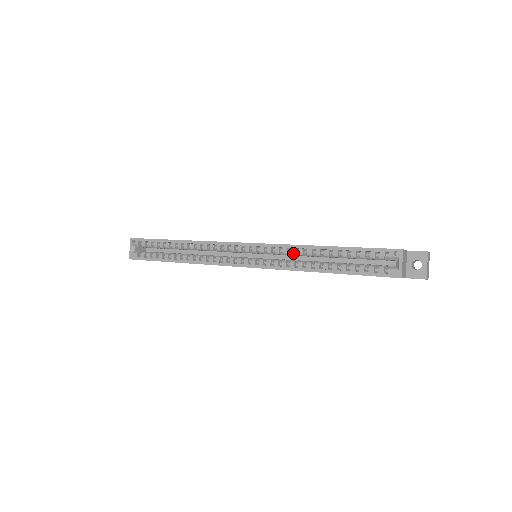
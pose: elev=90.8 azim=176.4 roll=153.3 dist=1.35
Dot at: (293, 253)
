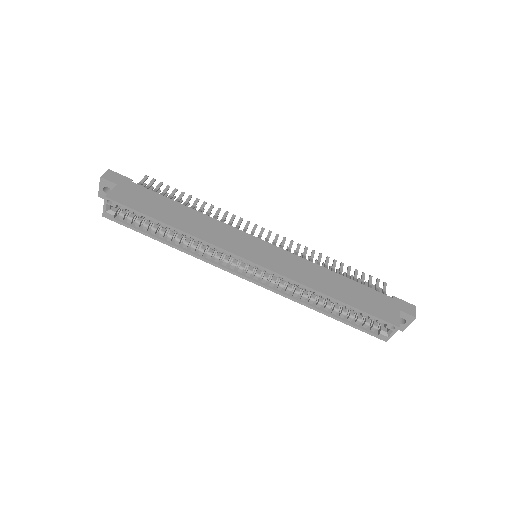
Dot at: (300, 288)
